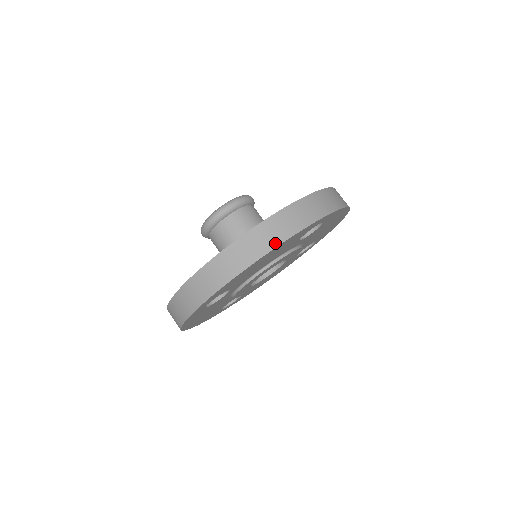
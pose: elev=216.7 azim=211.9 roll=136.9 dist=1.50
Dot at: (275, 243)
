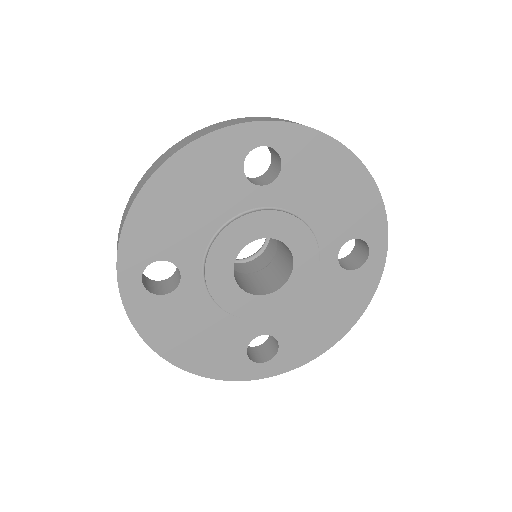
Dot at: (169, 156)
